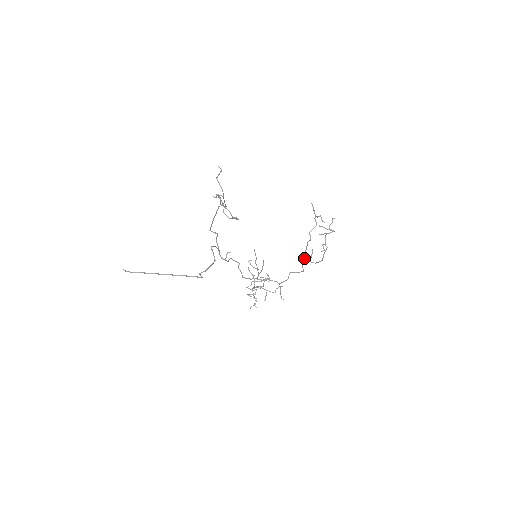
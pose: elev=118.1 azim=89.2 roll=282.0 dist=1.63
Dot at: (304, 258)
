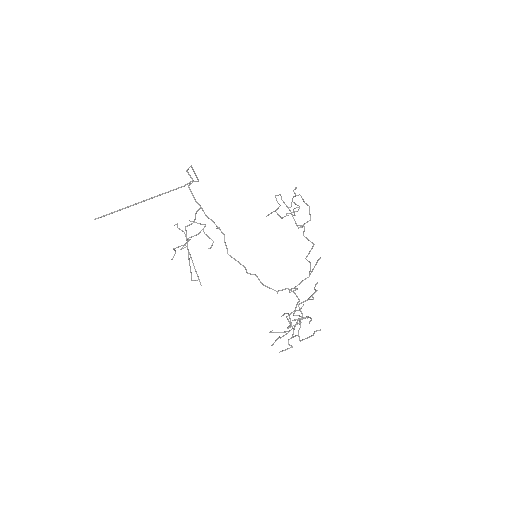
Dot at: occluded
